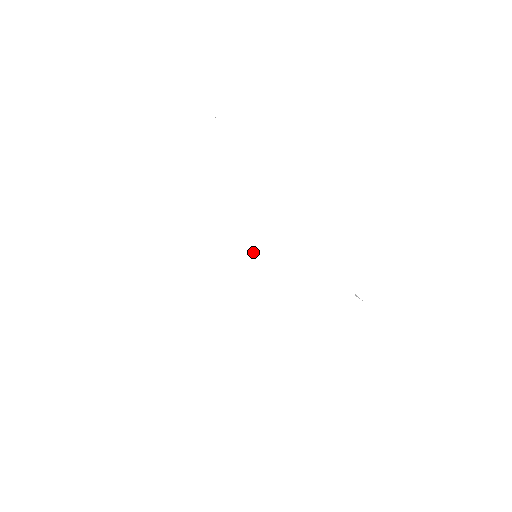
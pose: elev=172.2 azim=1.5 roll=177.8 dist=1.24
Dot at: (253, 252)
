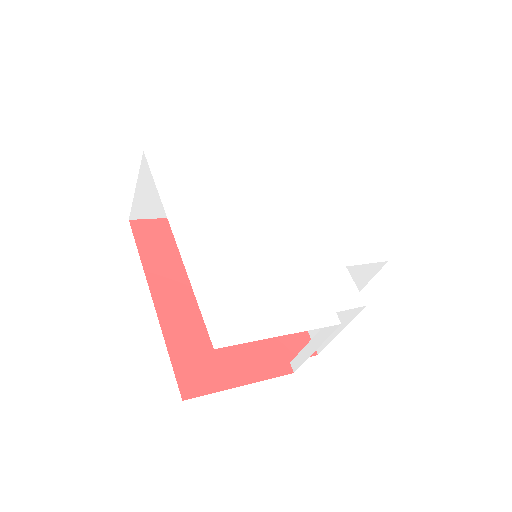
Dot at: (277, 217)
